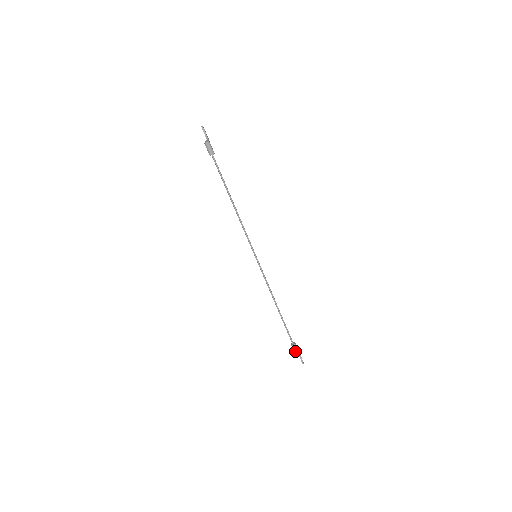
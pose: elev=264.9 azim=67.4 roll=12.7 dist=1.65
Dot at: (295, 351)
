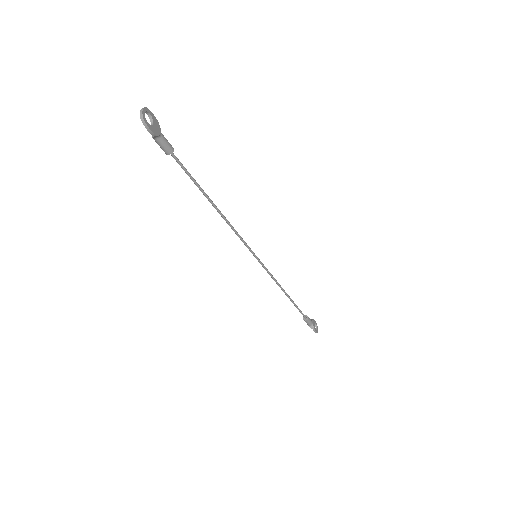
Dot at: (308, 324)
